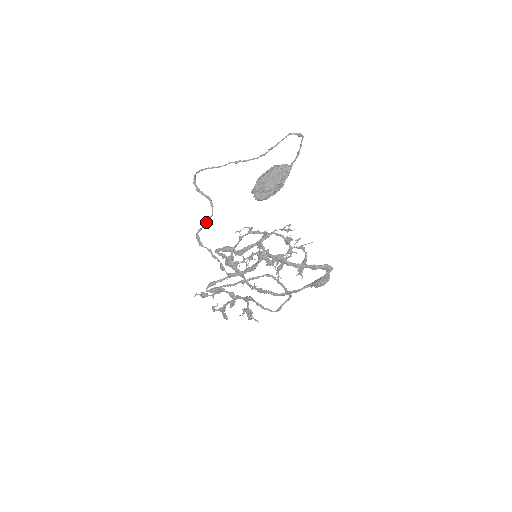
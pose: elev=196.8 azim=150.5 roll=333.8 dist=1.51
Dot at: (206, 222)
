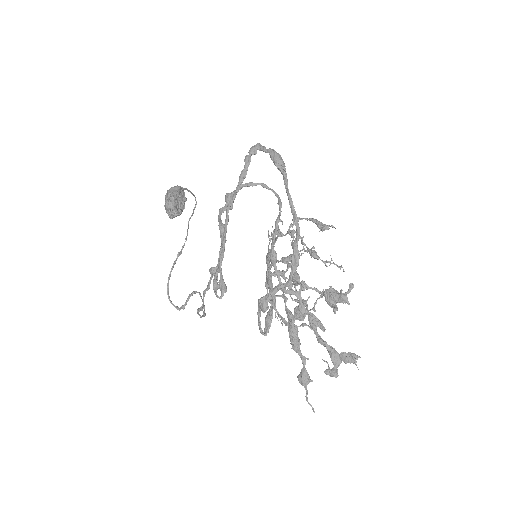
Dot at: occluded
